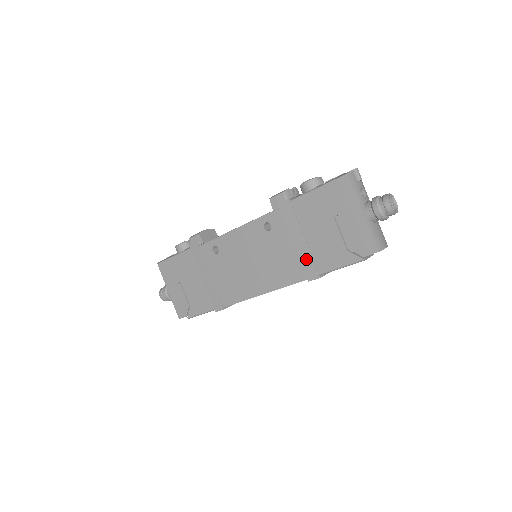
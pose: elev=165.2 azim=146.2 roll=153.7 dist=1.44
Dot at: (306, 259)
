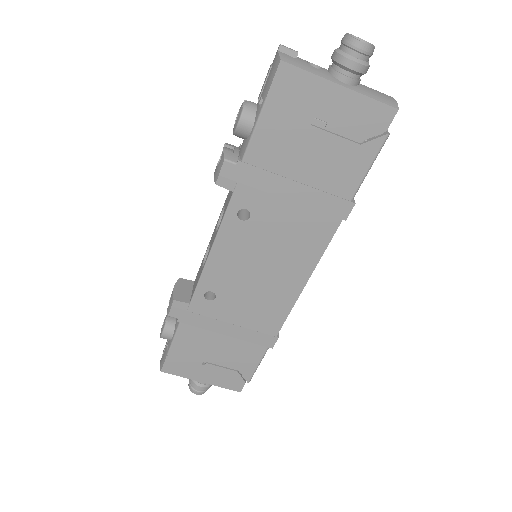
Dot at: (321, 202)
